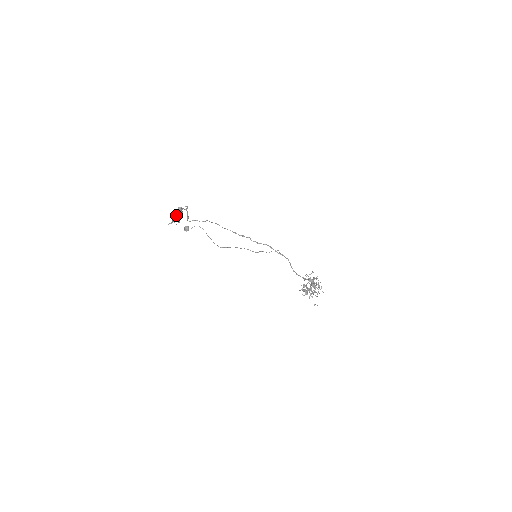
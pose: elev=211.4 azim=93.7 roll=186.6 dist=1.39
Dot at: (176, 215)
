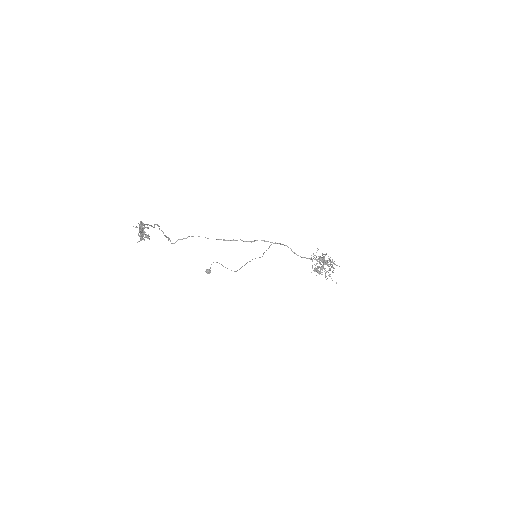
Dot at: (141, 232)
